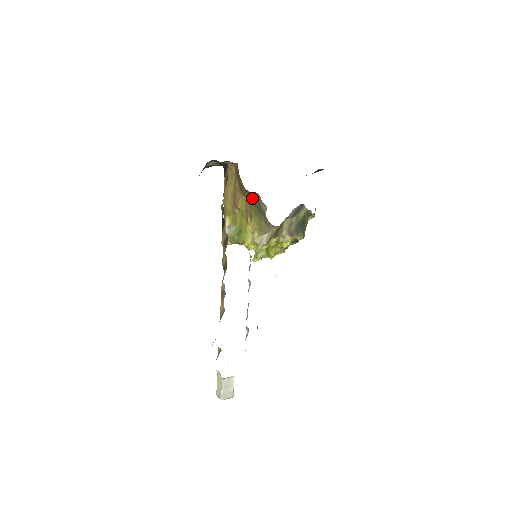
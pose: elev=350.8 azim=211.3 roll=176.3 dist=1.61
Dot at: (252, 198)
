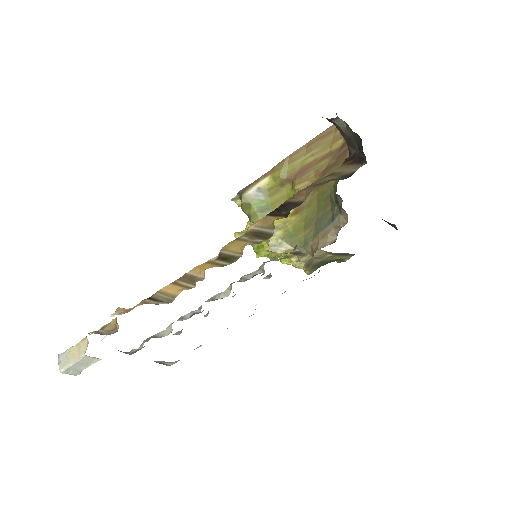
Dot at: (328, 204)
